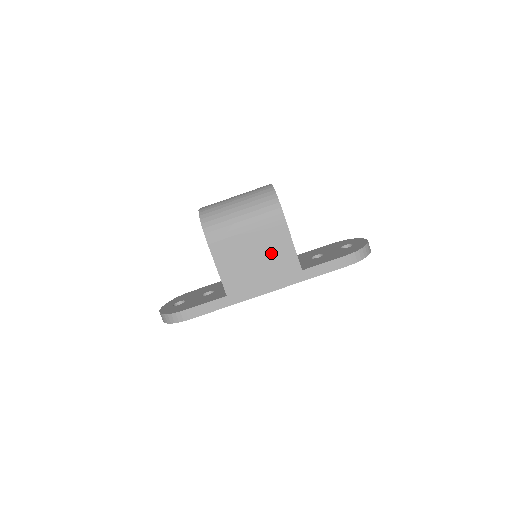
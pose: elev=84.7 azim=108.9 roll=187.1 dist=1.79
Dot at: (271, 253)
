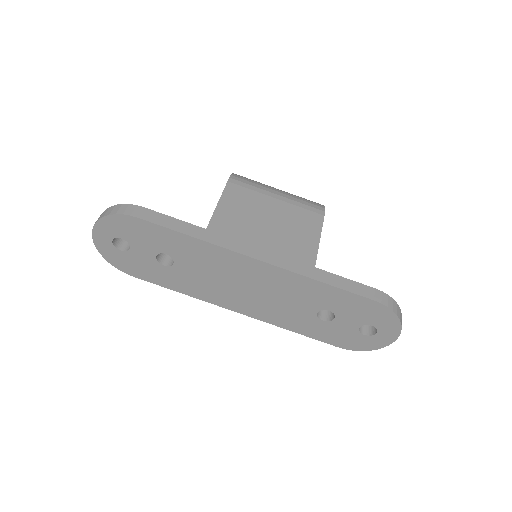
Dot at: (289, 230)
